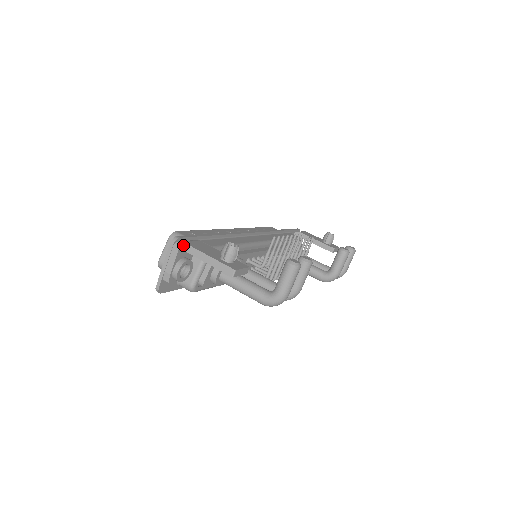
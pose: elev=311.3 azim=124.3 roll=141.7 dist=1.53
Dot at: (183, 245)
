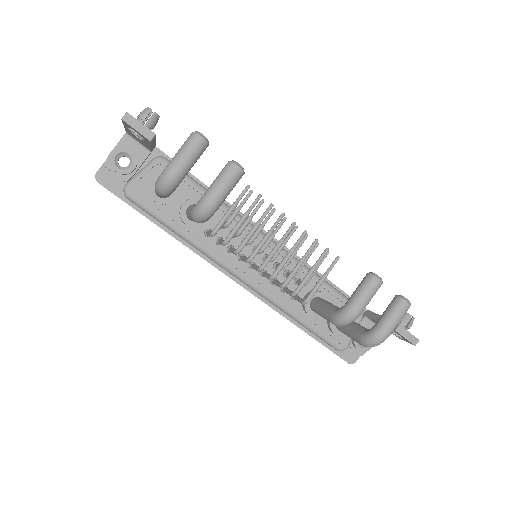
Dot at: occluded
